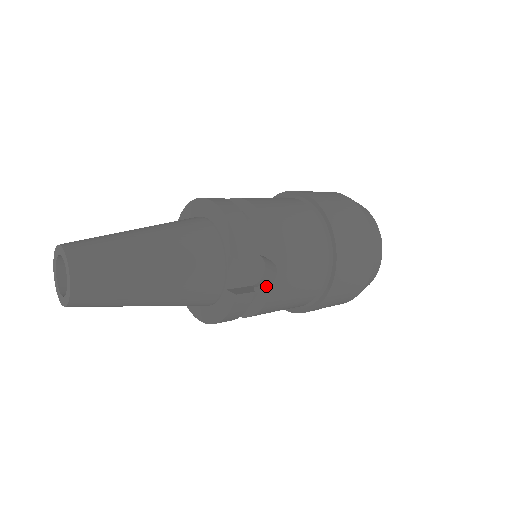
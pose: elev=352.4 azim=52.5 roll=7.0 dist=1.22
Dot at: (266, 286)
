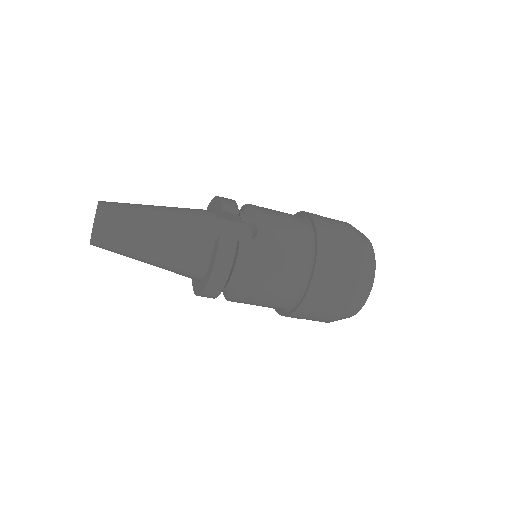
Dot at: (250, 243)
